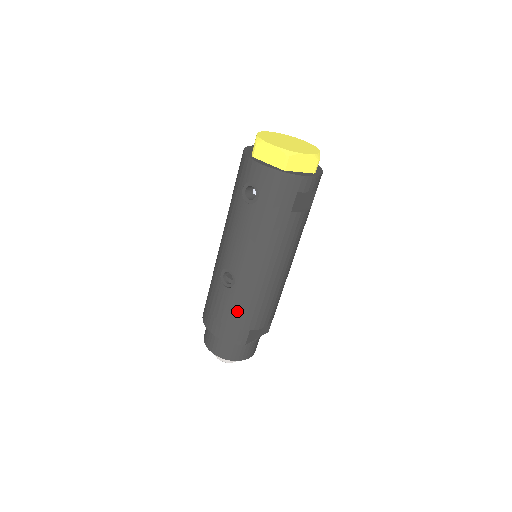
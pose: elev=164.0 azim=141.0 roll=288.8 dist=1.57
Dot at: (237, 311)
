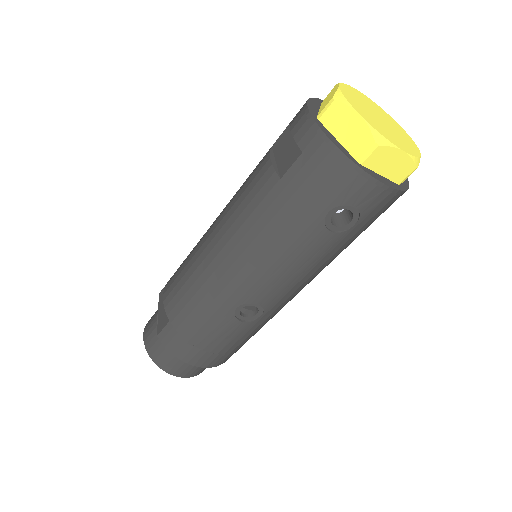
Dot at: (247, 338)
